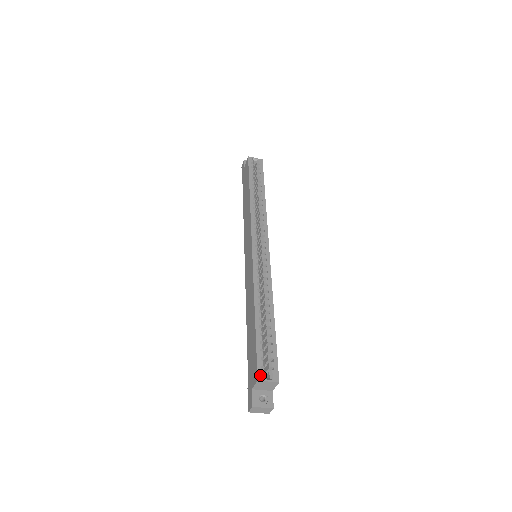
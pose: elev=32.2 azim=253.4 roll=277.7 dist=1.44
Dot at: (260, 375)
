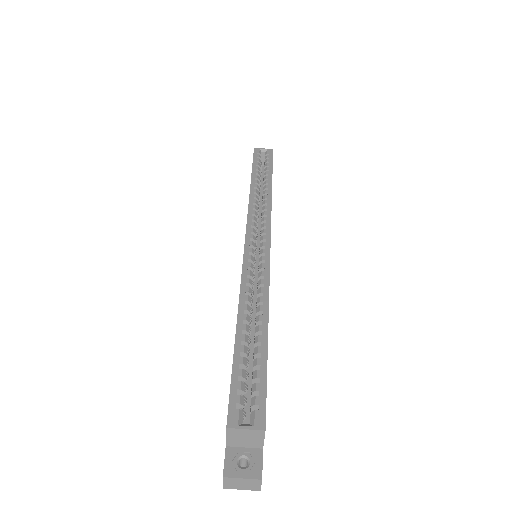
Dot at: (232, 418)
